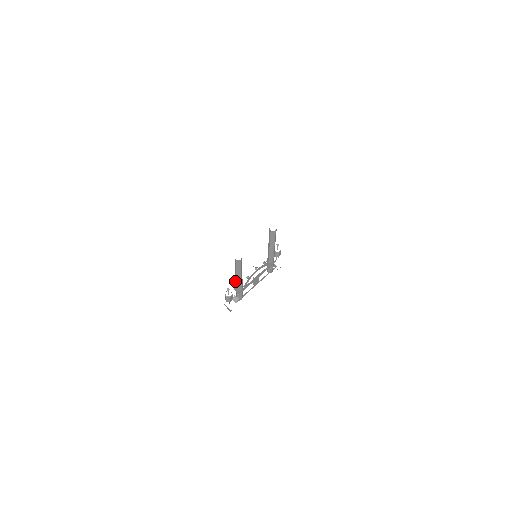
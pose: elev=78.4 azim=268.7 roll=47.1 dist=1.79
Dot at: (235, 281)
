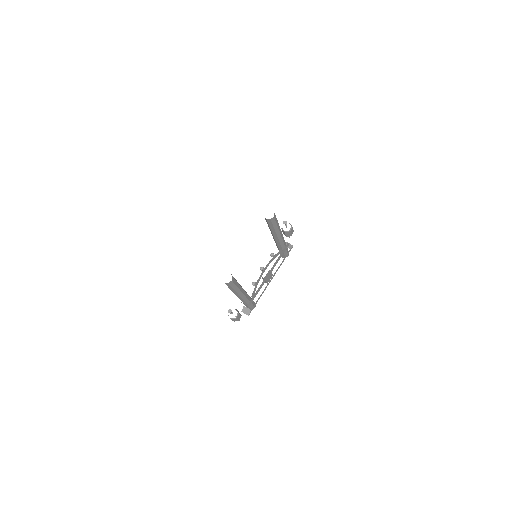
Dot at: occluded
